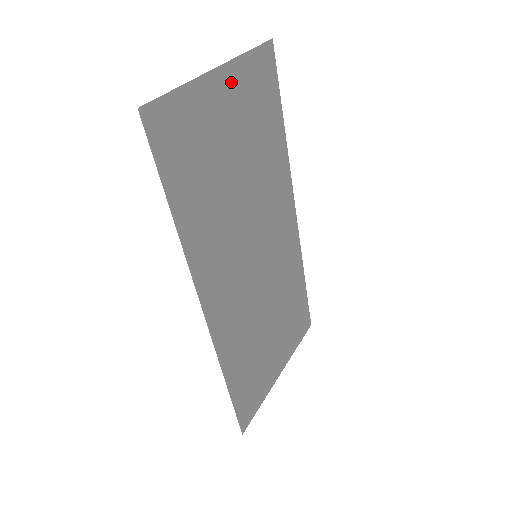
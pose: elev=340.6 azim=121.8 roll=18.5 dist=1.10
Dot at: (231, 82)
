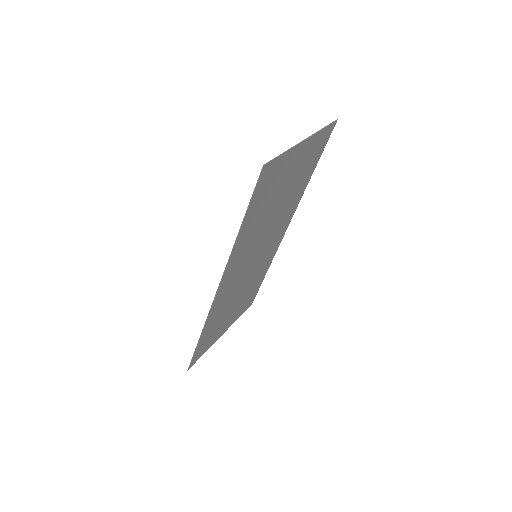
Dot at: (306, 147)
